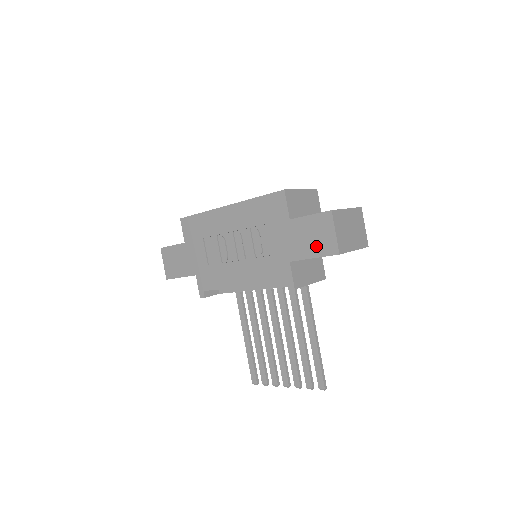
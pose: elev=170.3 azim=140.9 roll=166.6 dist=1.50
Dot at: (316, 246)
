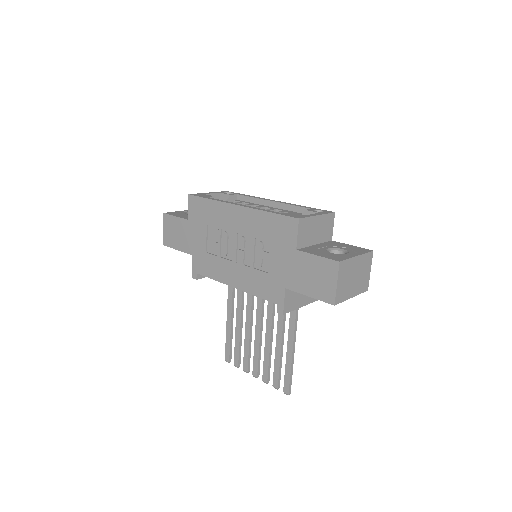
Dot at: (314, 287)
